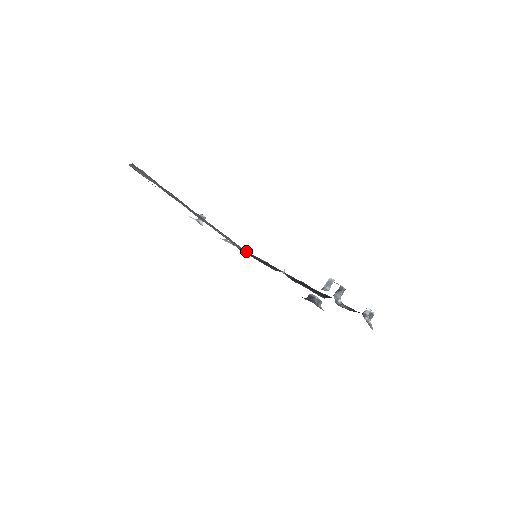
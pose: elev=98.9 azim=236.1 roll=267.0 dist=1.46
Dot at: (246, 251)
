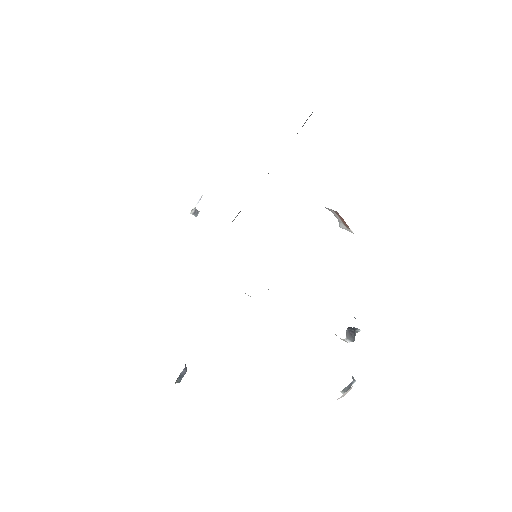
Dot at: occluded
